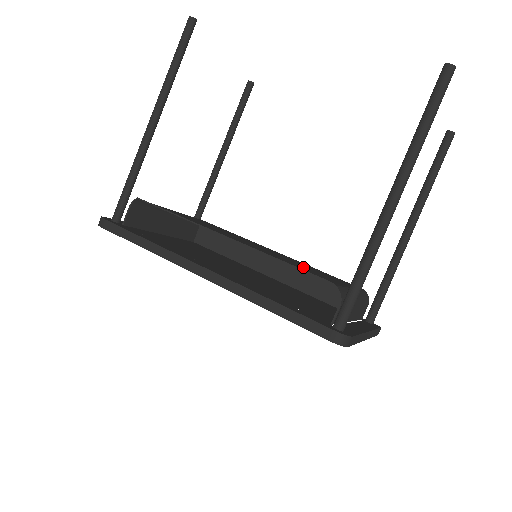
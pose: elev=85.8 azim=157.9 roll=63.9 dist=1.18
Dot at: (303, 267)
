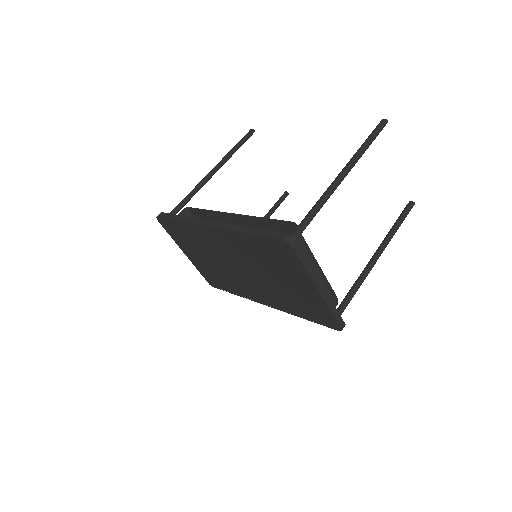
Dot at: occluded
